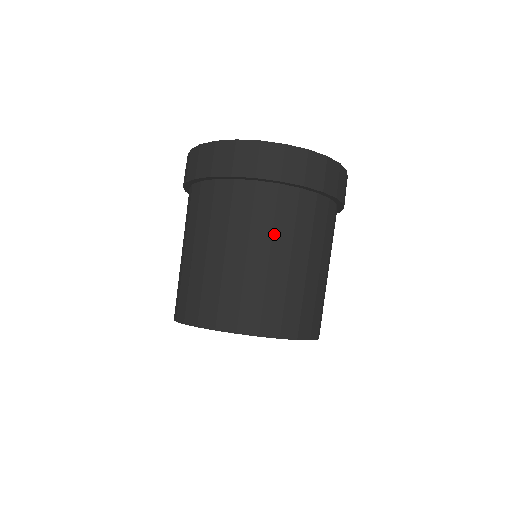
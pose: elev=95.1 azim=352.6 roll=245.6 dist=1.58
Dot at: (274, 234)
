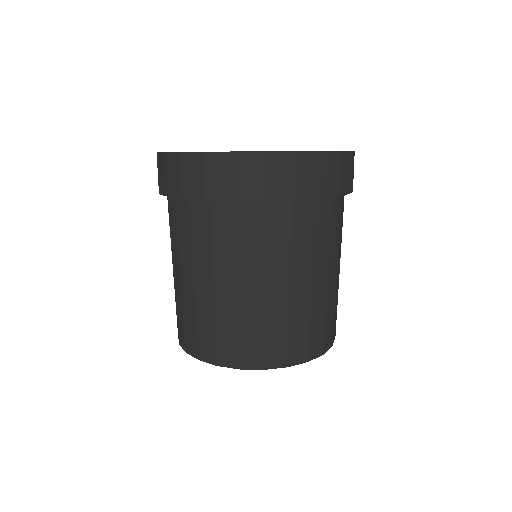
Dot at: (329, 252)
